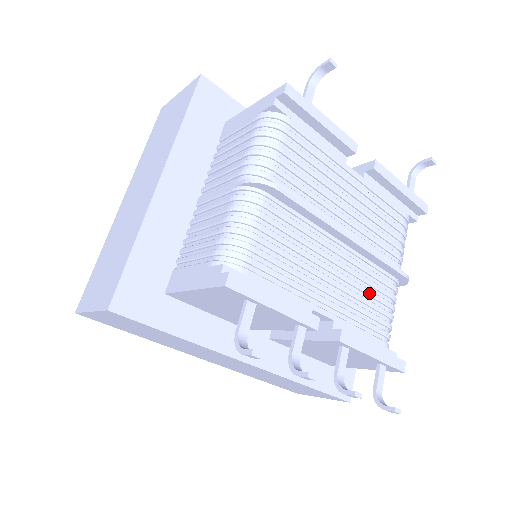
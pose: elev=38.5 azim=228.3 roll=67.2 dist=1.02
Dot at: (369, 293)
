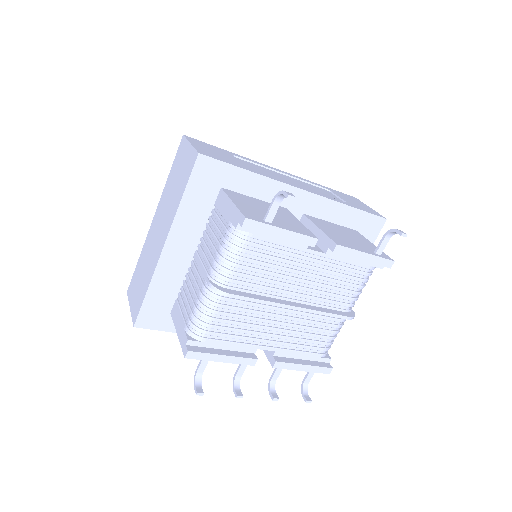
Dot at: (312, 330)
